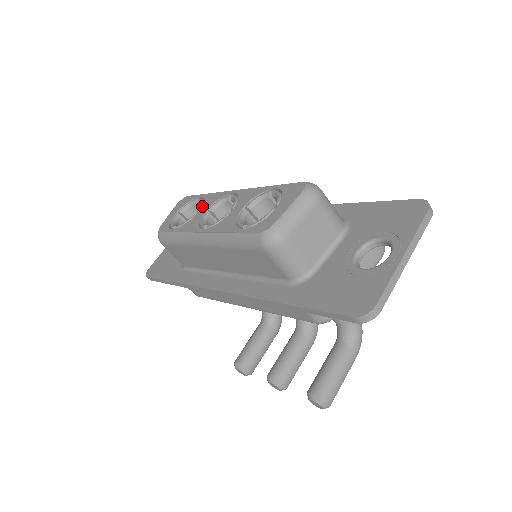
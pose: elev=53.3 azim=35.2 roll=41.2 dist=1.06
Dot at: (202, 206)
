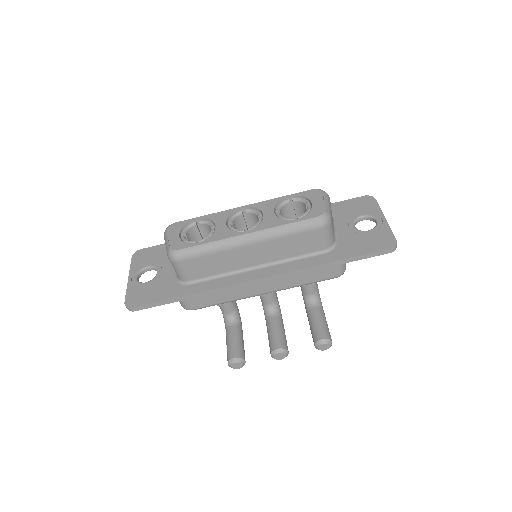
Dot at: (215, 222)
